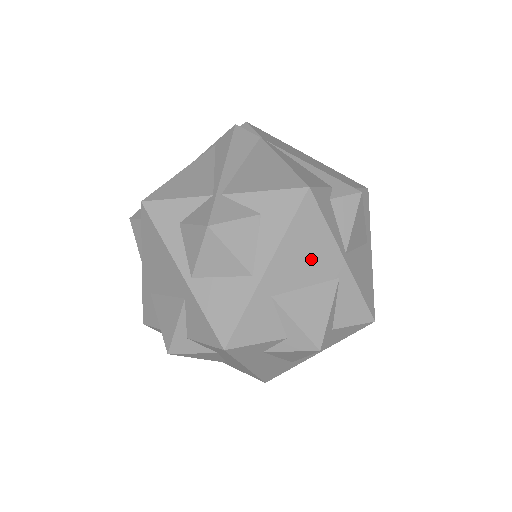
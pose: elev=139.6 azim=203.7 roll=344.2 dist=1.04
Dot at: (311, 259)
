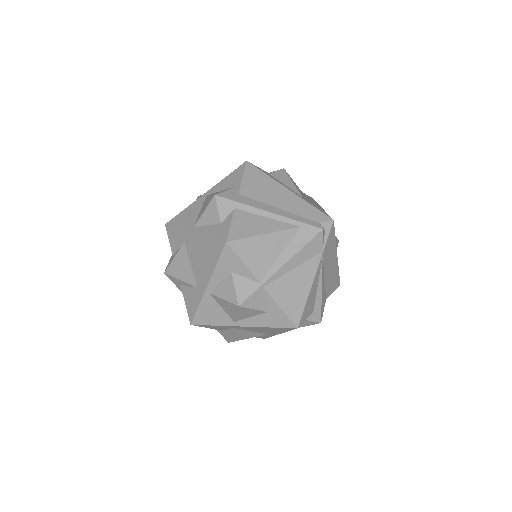
Dot at: (265, 331)
